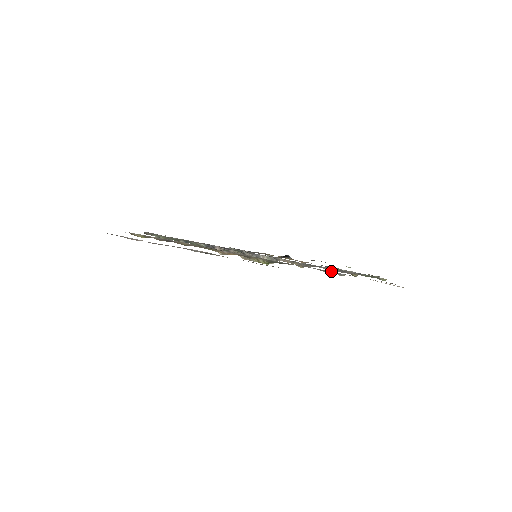
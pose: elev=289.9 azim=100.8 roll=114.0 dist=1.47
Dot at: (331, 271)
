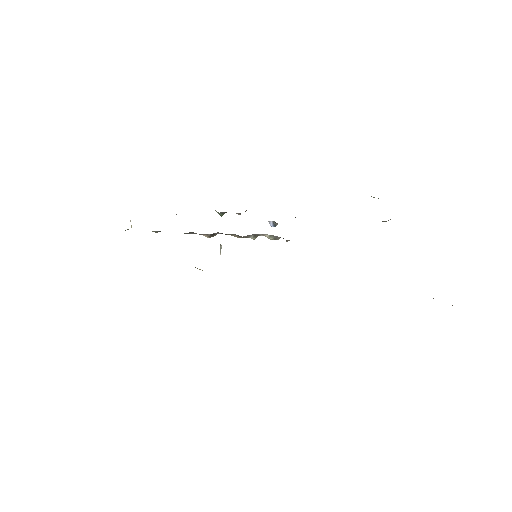
Dot at: occluded
